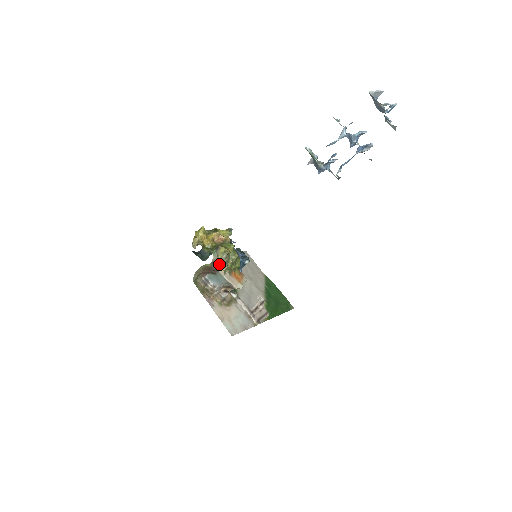
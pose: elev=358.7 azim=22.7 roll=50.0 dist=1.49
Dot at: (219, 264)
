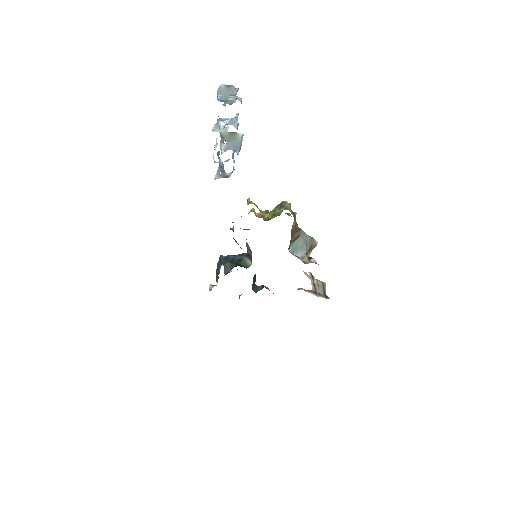
Dot at: occluded
